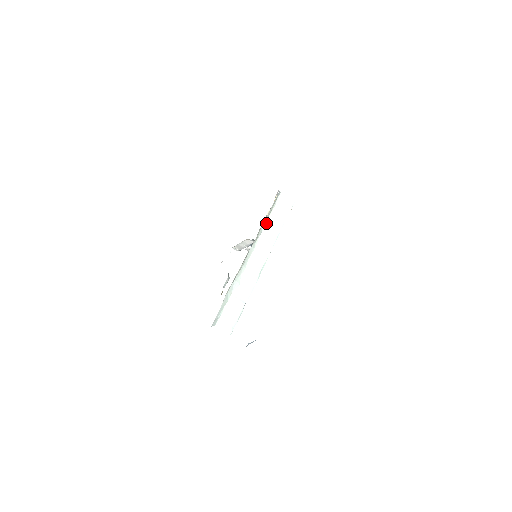
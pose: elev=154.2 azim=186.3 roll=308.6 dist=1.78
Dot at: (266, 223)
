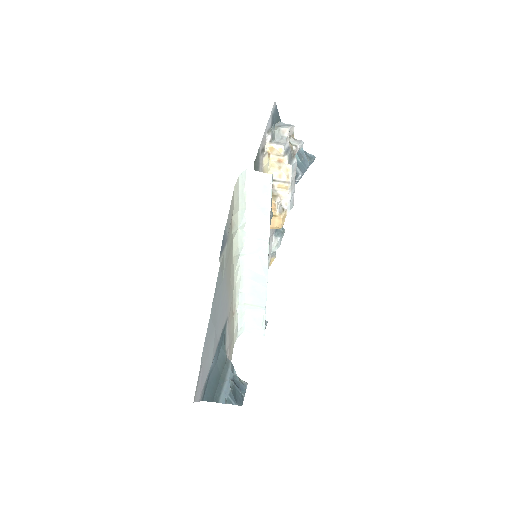
Dot at: (246, 219)
